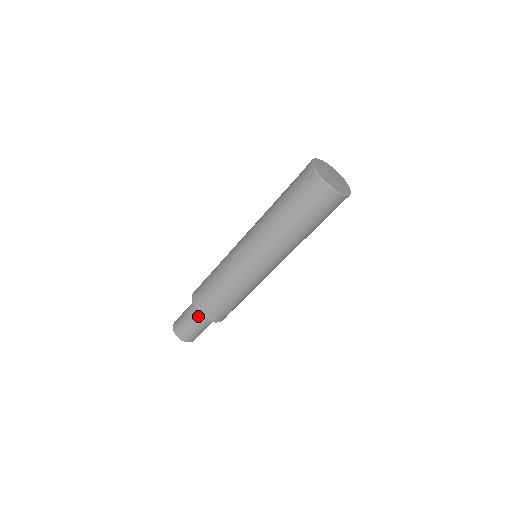
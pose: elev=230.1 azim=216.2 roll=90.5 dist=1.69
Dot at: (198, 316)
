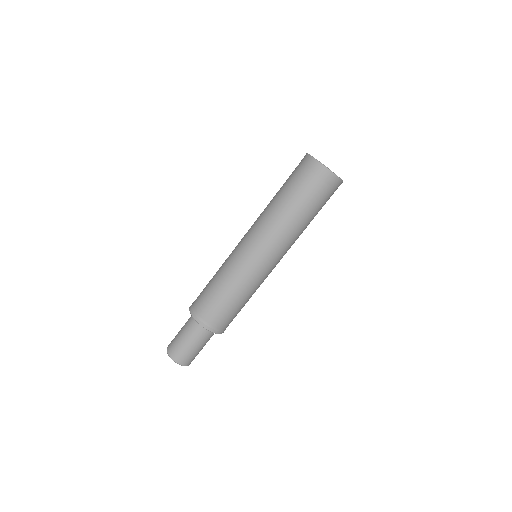
Dot at: (201, 332)
